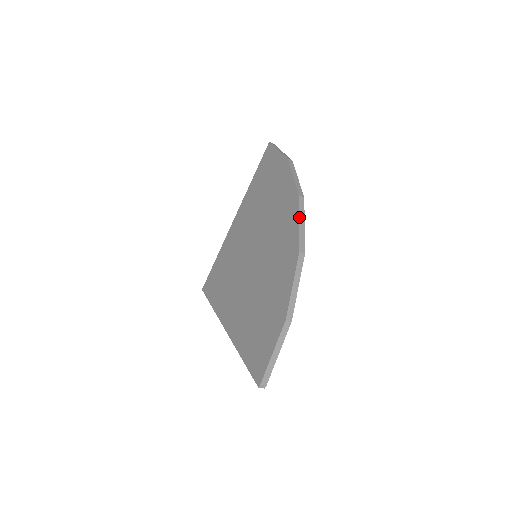
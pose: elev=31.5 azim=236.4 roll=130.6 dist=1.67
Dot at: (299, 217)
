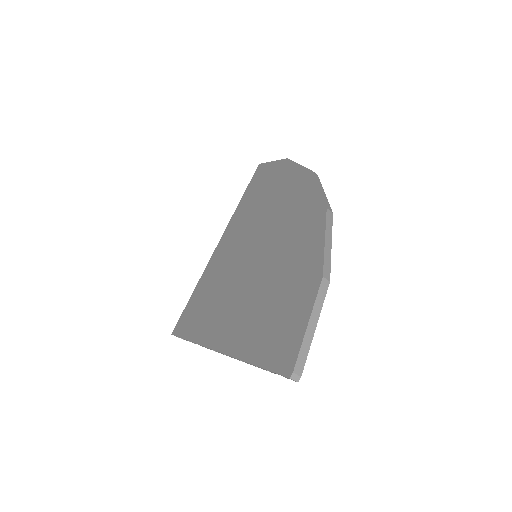
Dot at: (317, 184)
